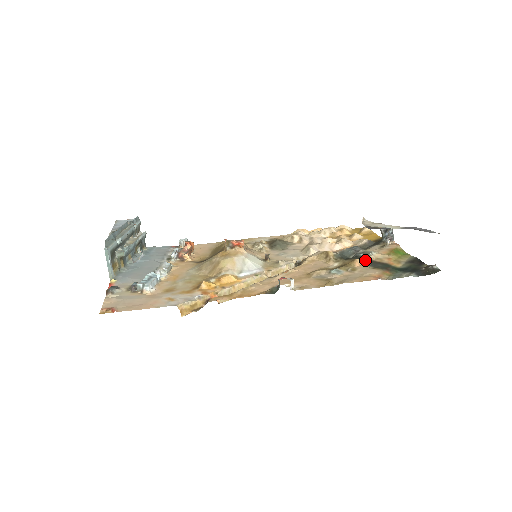
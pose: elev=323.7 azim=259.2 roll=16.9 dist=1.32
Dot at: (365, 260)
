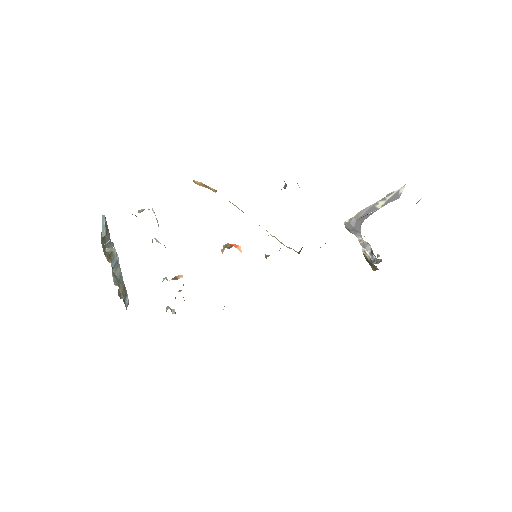
Dot at: occluded
